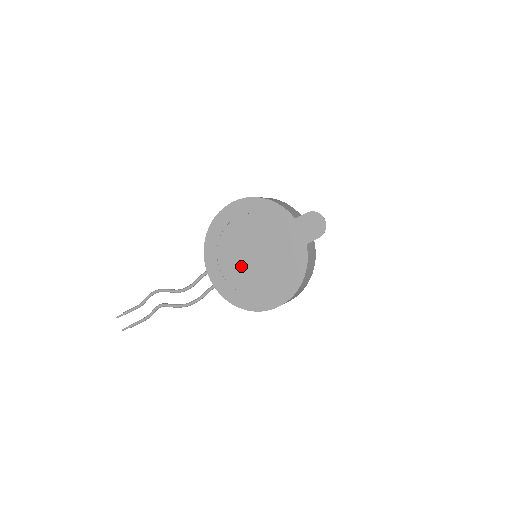
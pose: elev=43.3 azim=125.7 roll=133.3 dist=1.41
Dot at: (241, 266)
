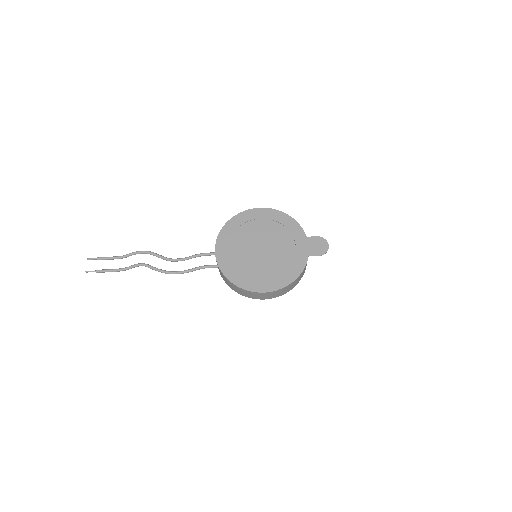
Dot at: (248, 252)
